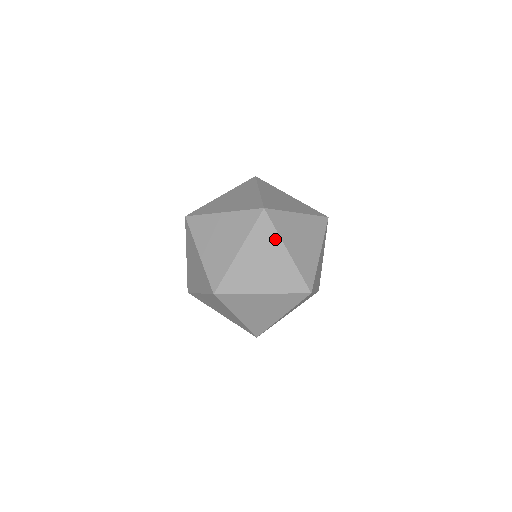
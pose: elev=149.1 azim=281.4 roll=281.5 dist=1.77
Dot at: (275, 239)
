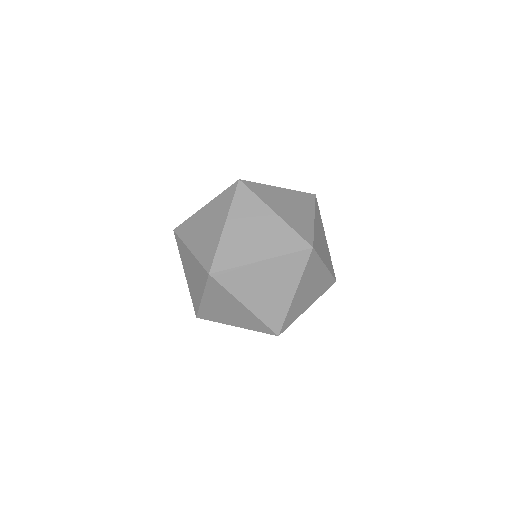
Dot at: (258, 204)
